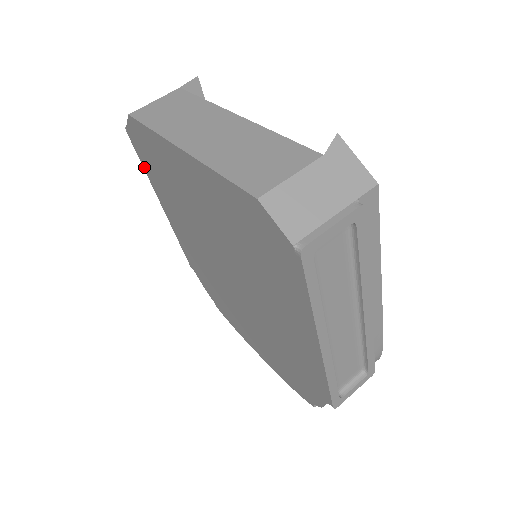
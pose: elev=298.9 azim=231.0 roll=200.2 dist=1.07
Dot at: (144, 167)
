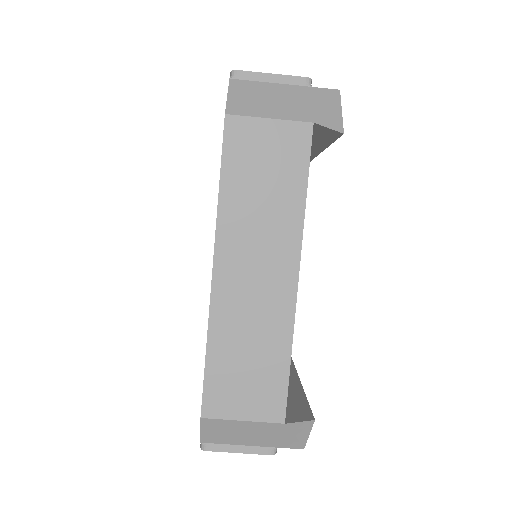
Dot at: occluded
